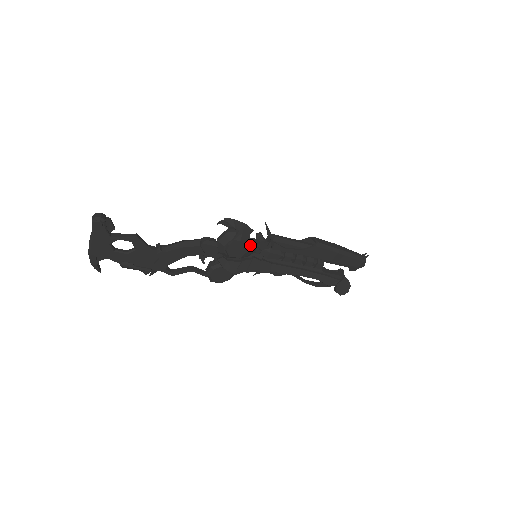
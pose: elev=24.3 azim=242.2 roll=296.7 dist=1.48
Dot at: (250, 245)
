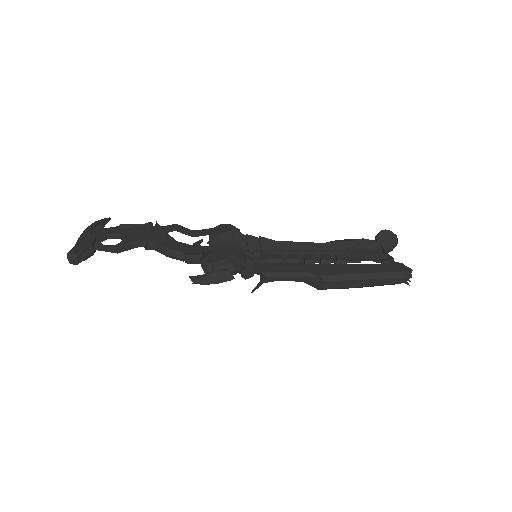
Dot at: (240, 268)
